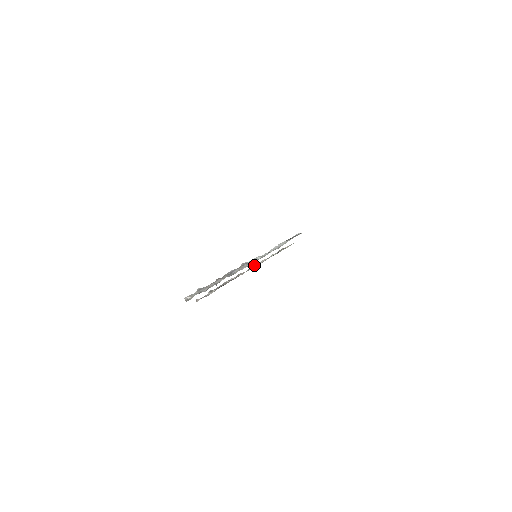
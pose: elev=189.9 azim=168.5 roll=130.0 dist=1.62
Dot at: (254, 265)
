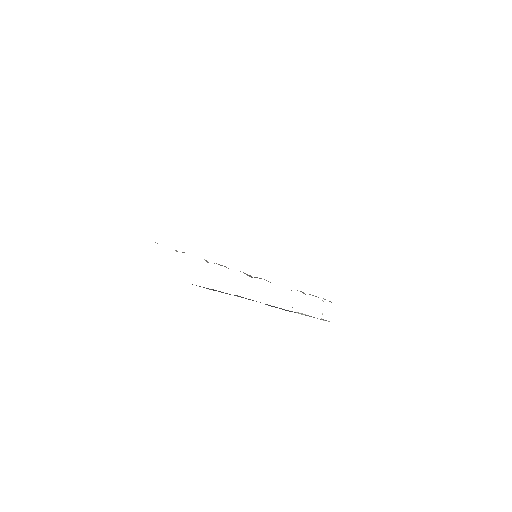
Dot at: occluded
